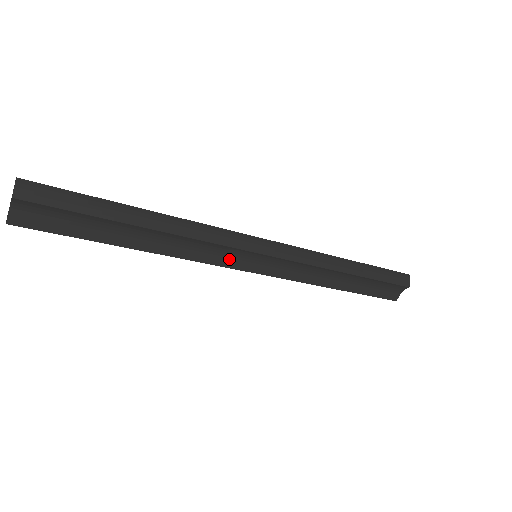
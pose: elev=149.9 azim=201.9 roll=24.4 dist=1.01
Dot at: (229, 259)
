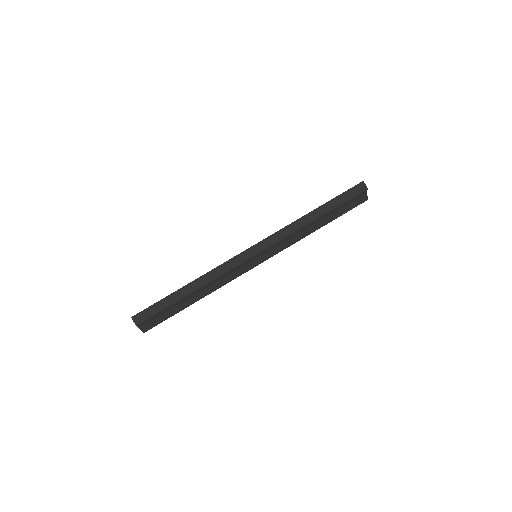
Dot at: (244, 268)
